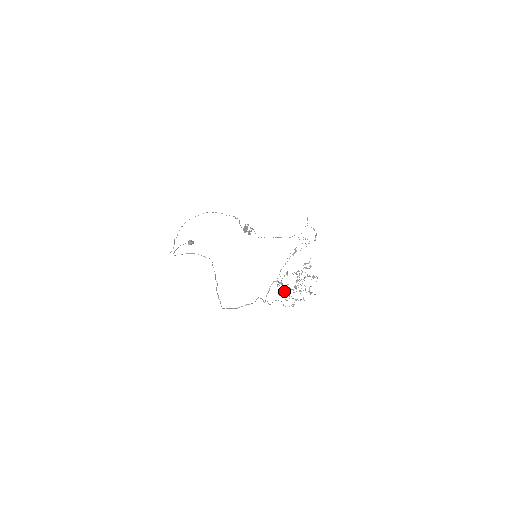
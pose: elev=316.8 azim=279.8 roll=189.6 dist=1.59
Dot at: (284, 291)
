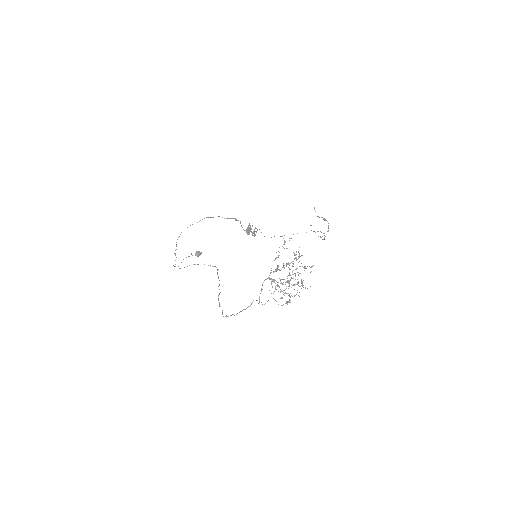
Dot at: occluded
